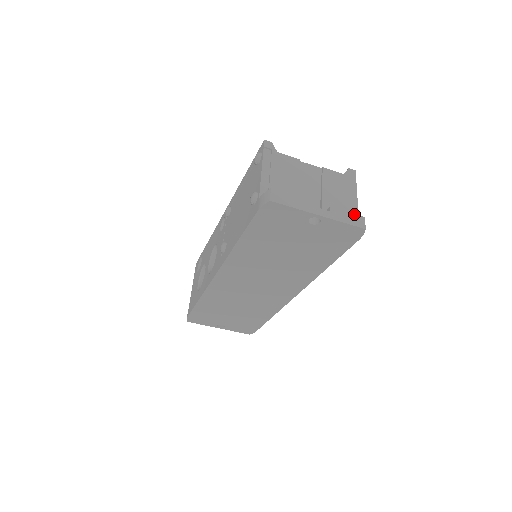
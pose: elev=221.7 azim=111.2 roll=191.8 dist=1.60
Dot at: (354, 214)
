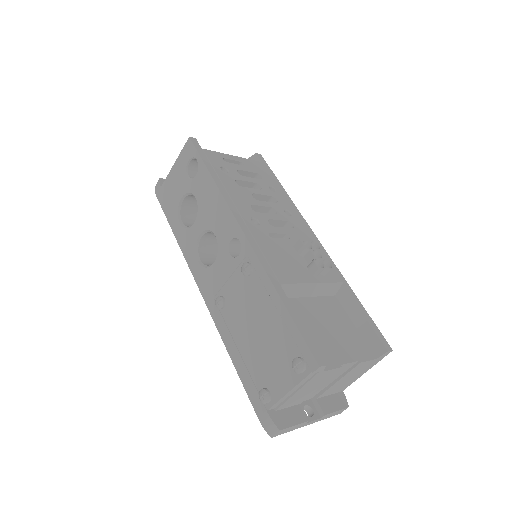
Dot at: (341, 410)
